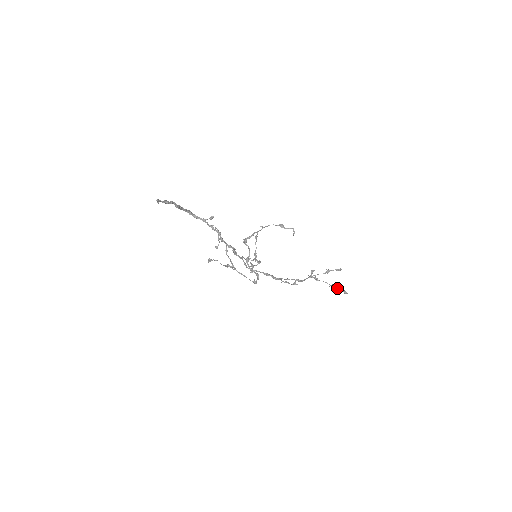
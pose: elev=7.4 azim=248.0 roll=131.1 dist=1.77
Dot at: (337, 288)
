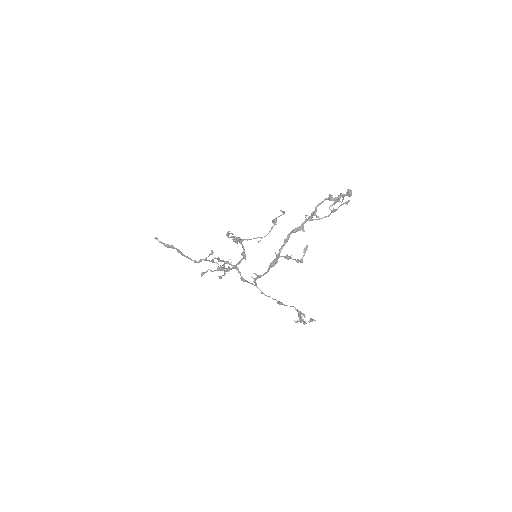
Dot at: occluded
